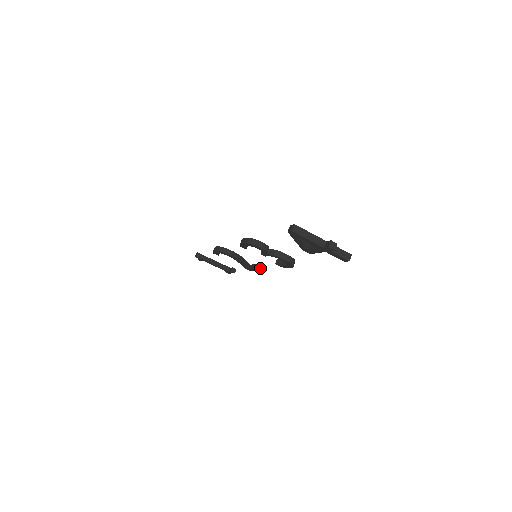
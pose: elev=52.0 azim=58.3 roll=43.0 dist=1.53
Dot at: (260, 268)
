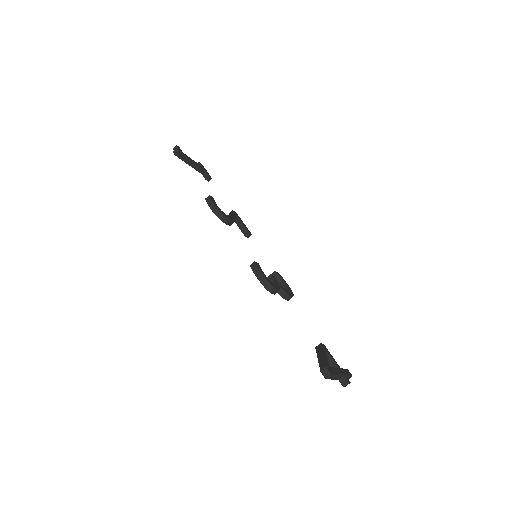
Dot at: (247, 236)
